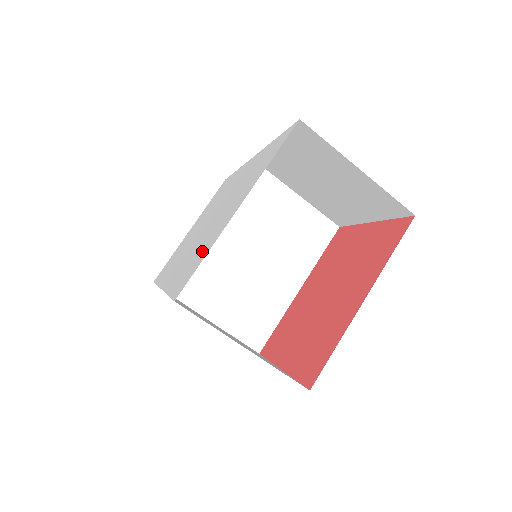
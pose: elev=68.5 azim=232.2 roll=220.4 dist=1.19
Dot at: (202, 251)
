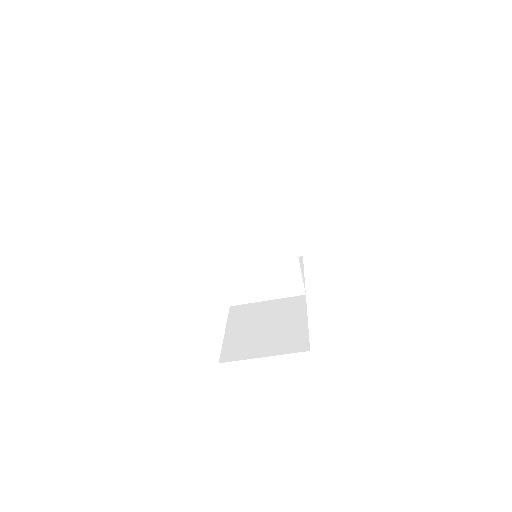
Dot at: occluded
